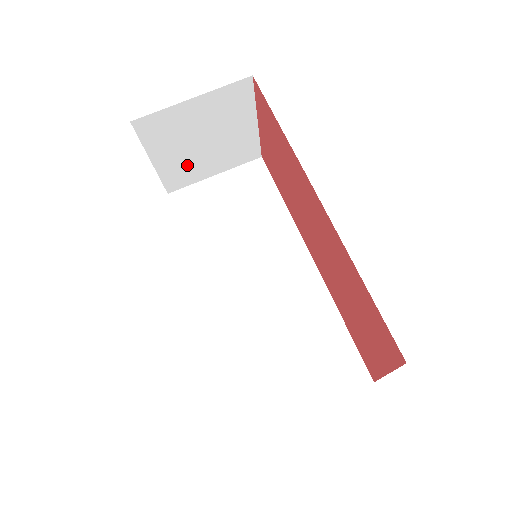
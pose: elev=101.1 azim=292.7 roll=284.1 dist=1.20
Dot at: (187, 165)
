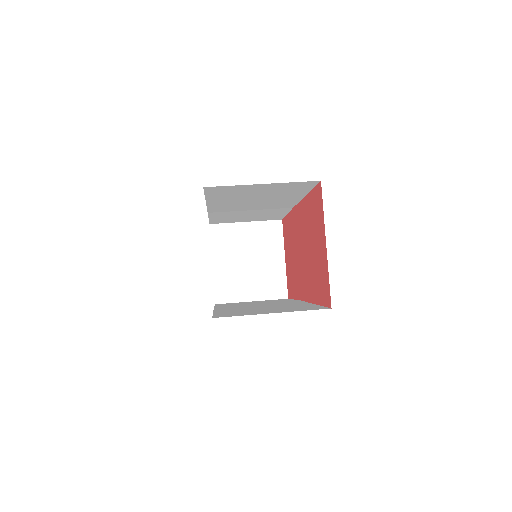
Dot at: (234, 279)
